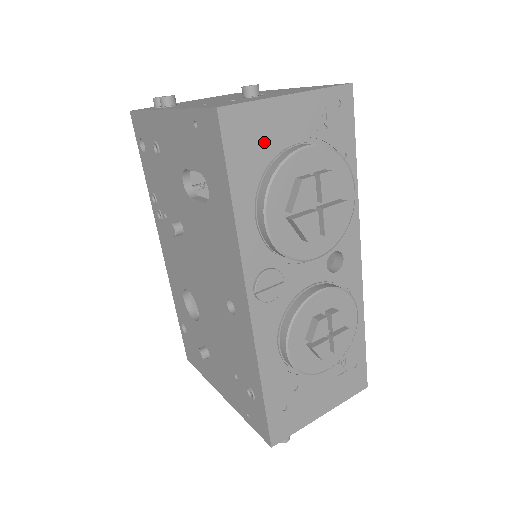
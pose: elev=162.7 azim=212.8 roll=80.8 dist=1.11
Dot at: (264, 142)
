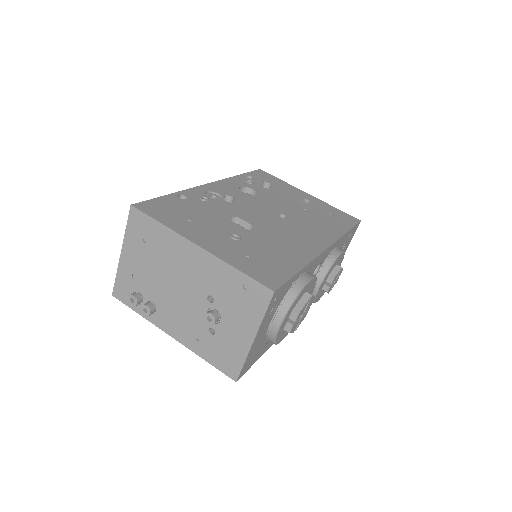
Dot at: (259, 347)
